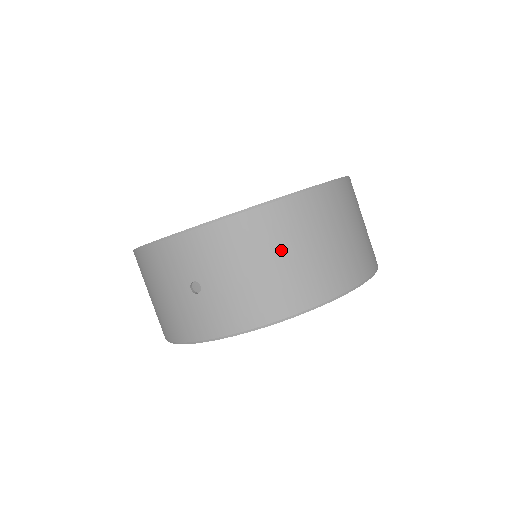
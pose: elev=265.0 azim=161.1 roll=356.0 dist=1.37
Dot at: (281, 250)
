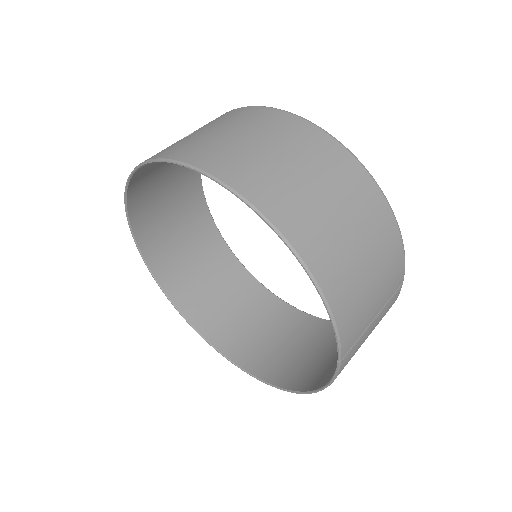
Dot at: (268, 140)
